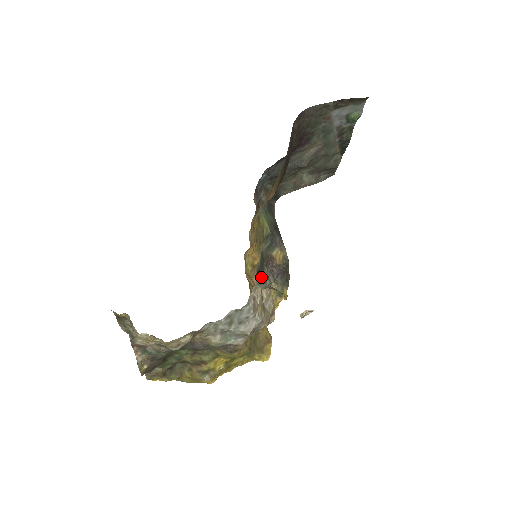
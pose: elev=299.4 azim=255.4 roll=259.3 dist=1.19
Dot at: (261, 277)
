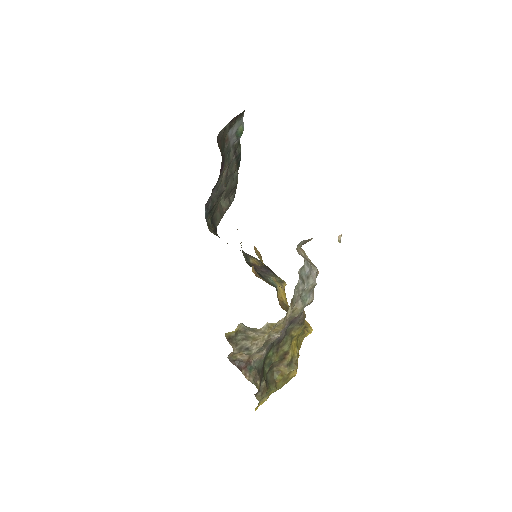
Dot at: (262, 277)
